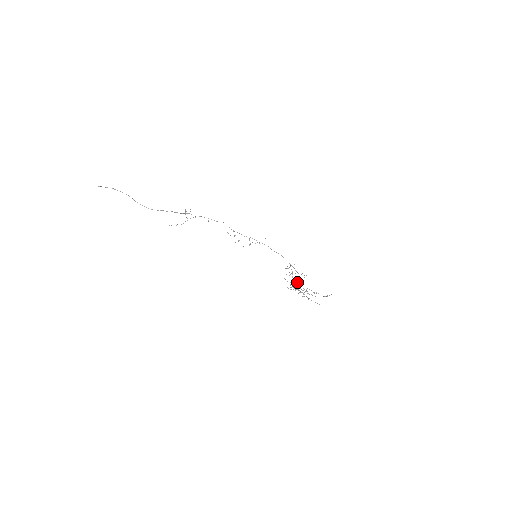
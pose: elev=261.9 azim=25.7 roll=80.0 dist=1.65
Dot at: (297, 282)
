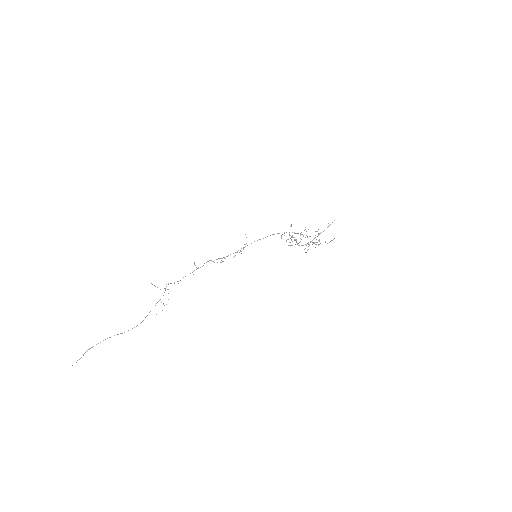
Dot at: occluded
